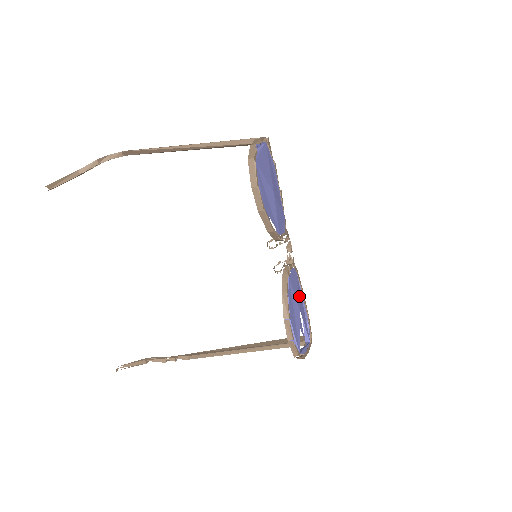
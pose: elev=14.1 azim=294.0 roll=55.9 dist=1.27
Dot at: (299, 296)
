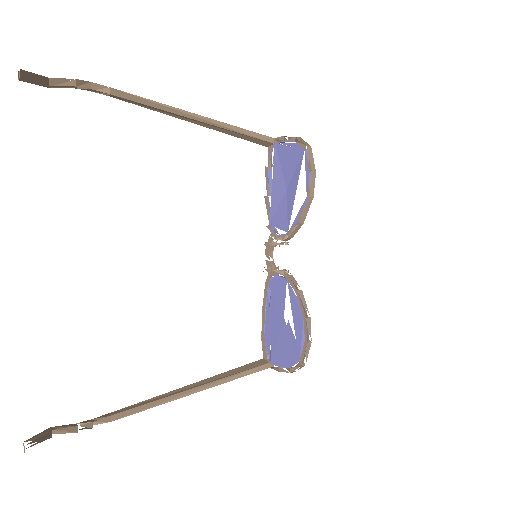
Dot at: occluded
